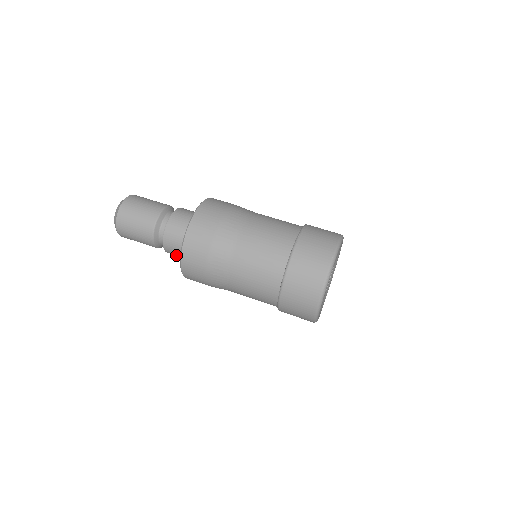
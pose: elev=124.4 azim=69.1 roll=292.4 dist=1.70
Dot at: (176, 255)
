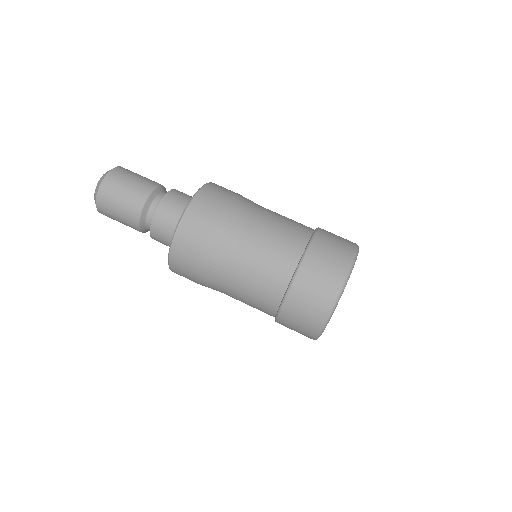
Dot at: occluded
